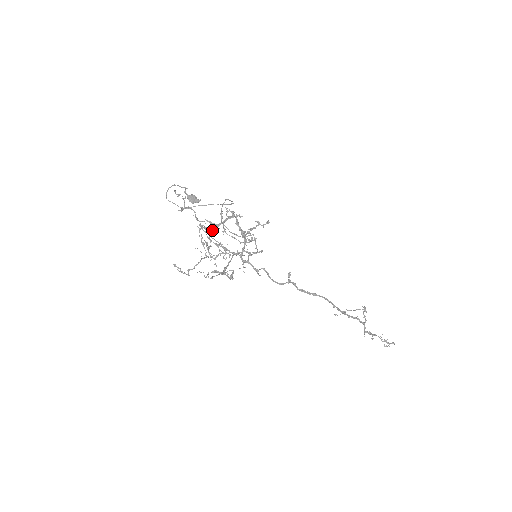
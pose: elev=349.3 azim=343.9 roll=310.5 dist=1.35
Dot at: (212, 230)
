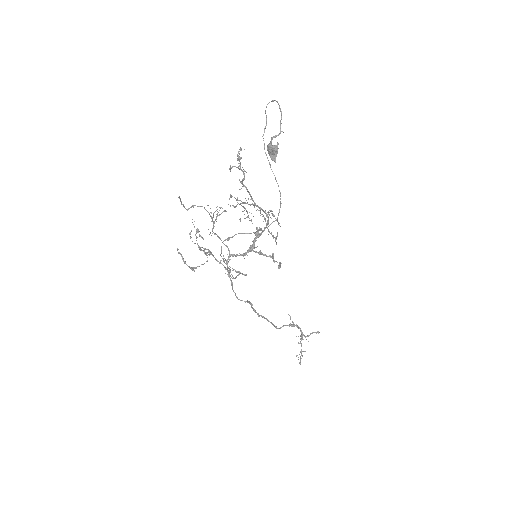
Dot at: (245, 203)
